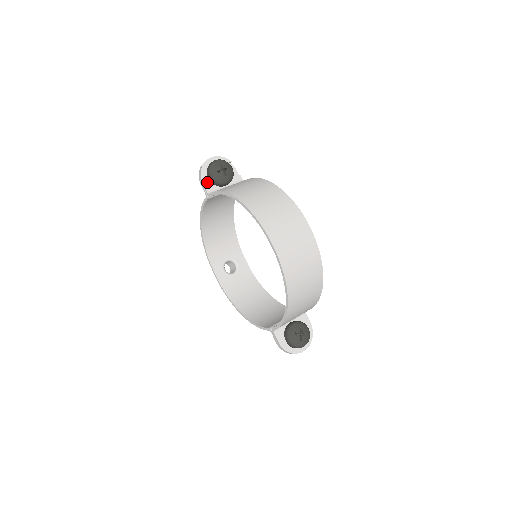
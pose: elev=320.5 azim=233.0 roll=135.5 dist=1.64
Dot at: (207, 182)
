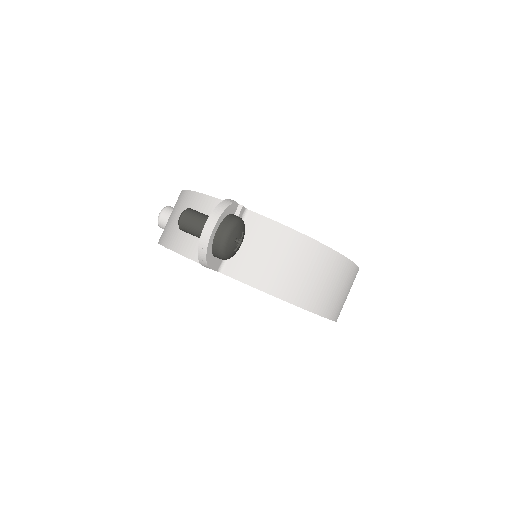
Dot at: (215, 262)
